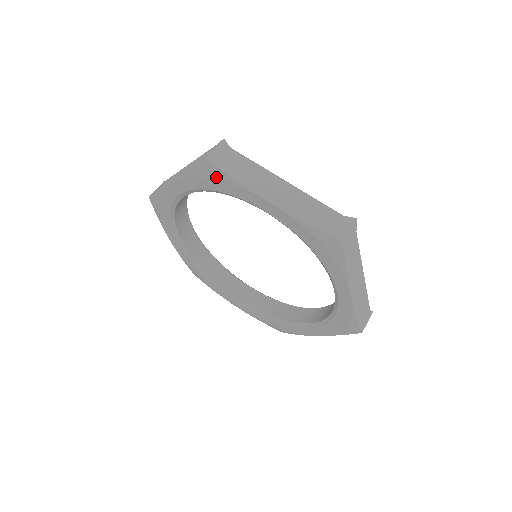
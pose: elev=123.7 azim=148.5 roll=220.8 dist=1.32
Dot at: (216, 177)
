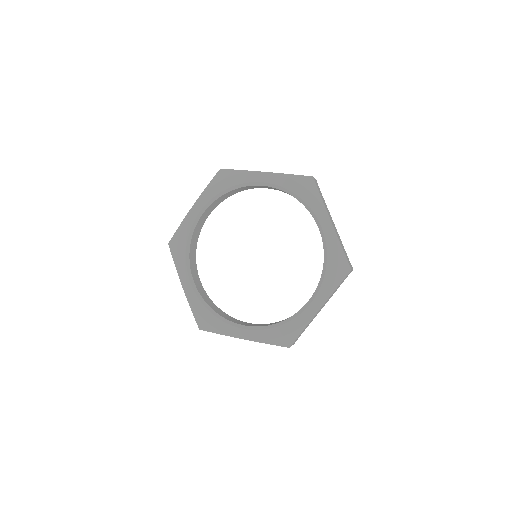
Dot at: (310, 189)
